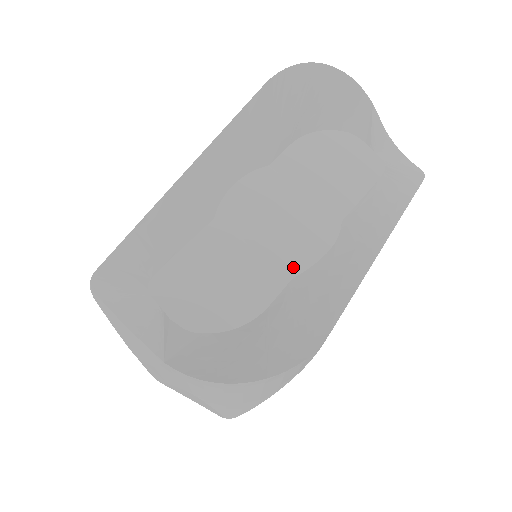
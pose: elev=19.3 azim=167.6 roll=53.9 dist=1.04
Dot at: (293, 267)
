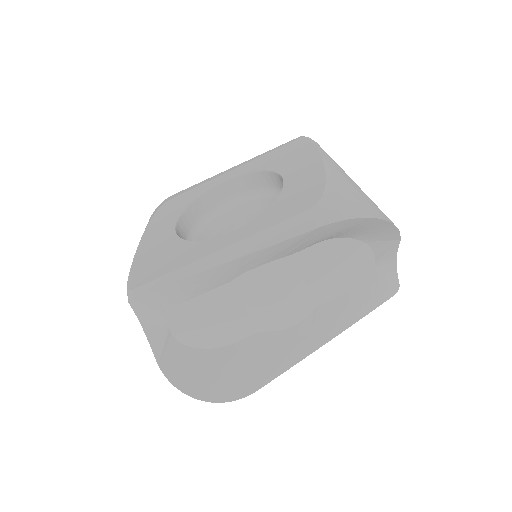
Dot at: (264, 327)
